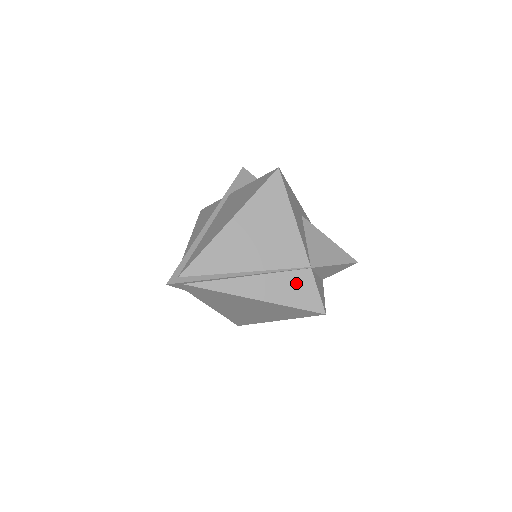
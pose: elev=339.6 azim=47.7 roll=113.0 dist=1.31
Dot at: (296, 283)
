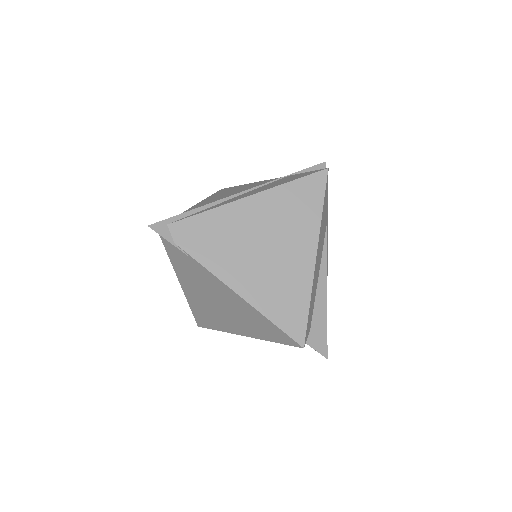
Dot at: (282, 180)
